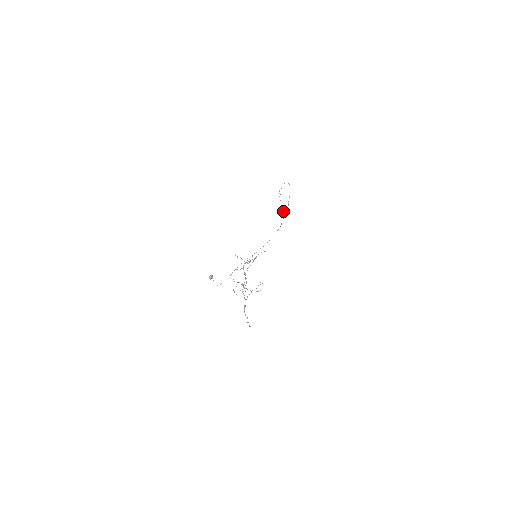
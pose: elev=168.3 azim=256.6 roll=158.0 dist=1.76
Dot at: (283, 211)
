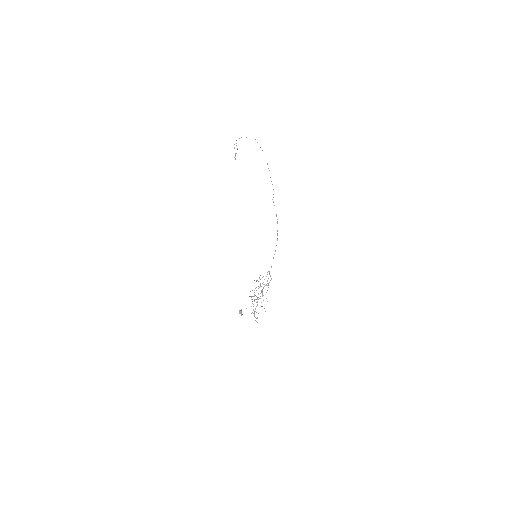
Dot at: occluded
